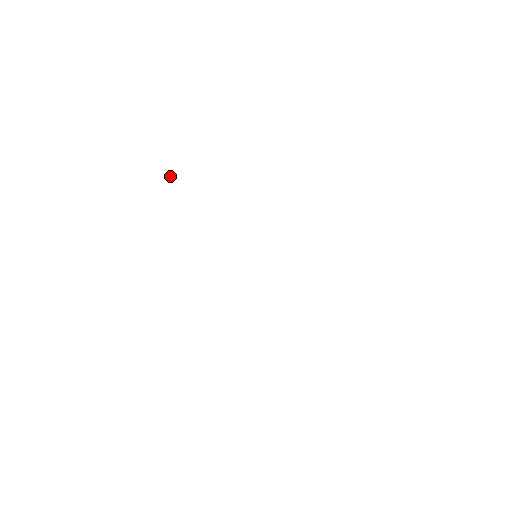
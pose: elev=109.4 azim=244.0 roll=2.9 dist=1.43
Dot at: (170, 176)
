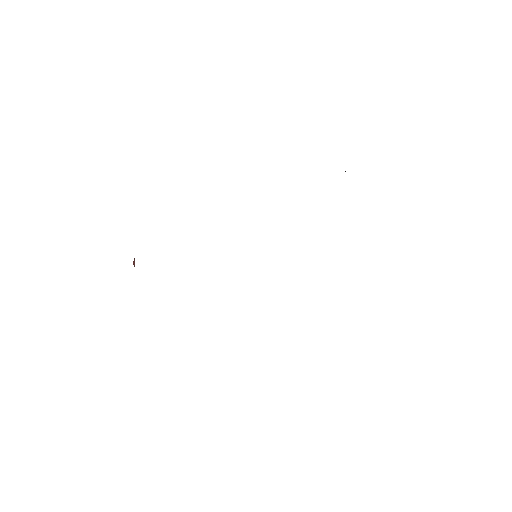
Dot at: (134, 260)
